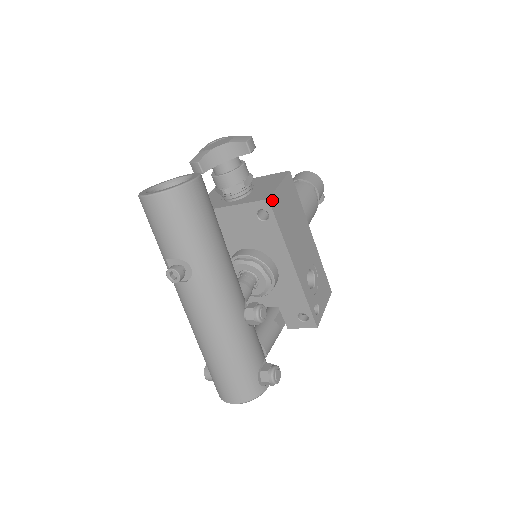
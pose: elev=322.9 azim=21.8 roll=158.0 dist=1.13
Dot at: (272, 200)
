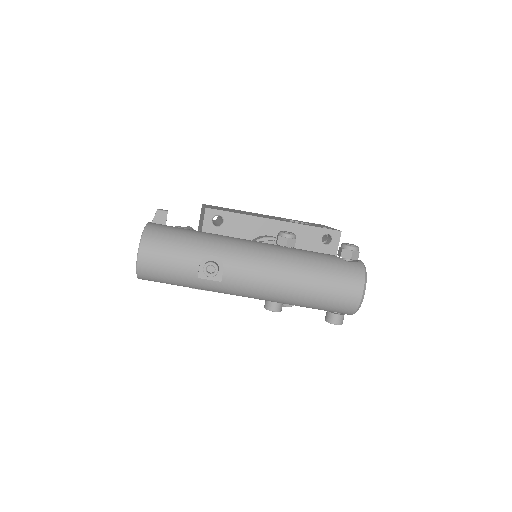
Dot at: (209, 208)
